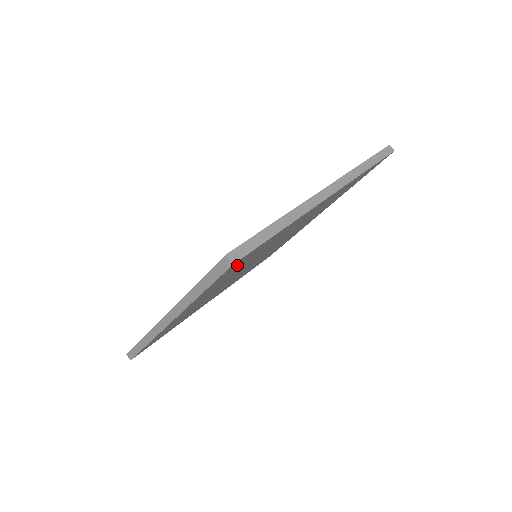
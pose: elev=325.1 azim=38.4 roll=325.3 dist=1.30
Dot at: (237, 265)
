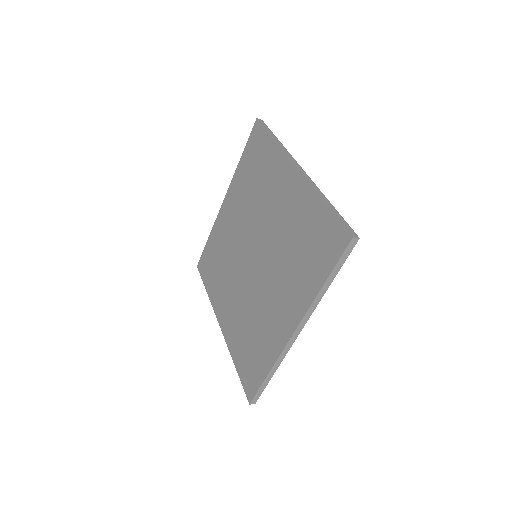
Dot at: occluded
